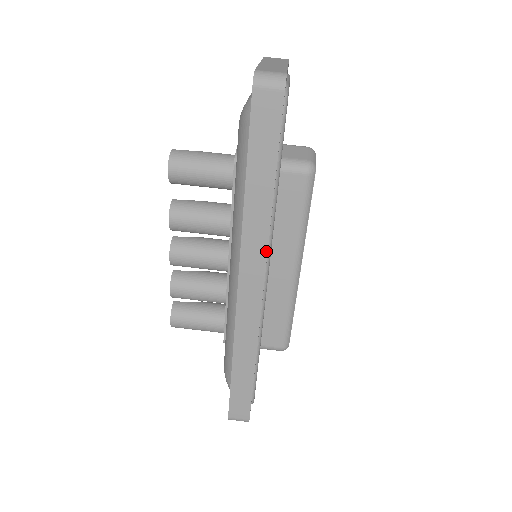
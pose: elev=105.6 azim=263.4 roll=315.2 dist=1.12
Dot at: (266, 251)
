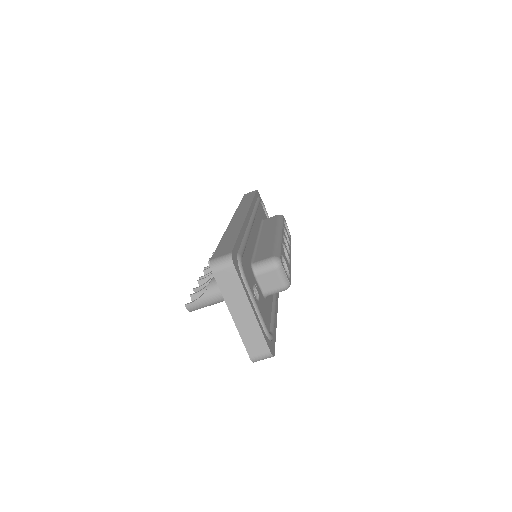
Dot at: (277, 304)
